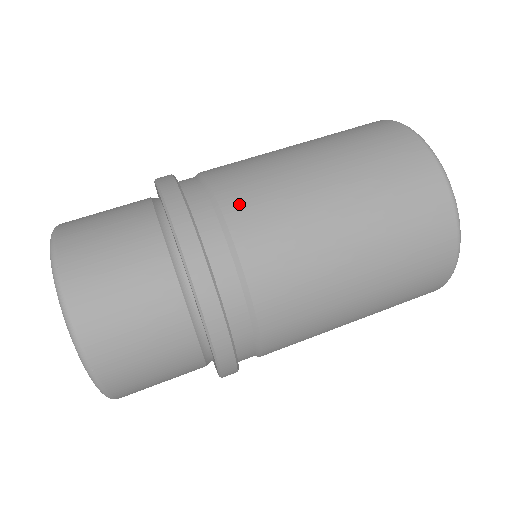
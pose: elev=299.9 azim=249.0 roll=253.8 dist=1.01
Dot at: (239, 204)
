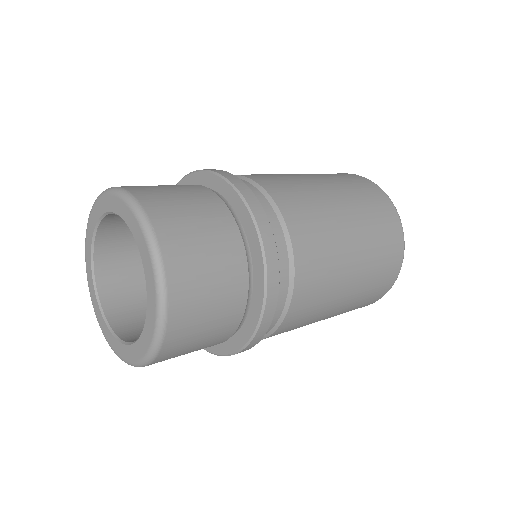
Dot at: (293, 213)
